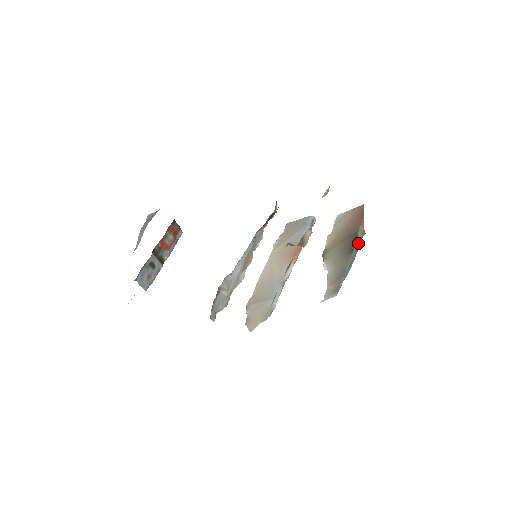
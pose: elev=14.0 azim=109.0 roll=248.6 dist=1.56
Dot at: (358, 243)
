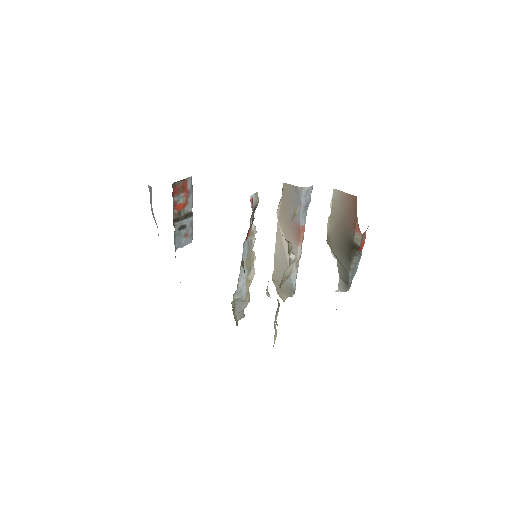
Dot at: (357, 250)
